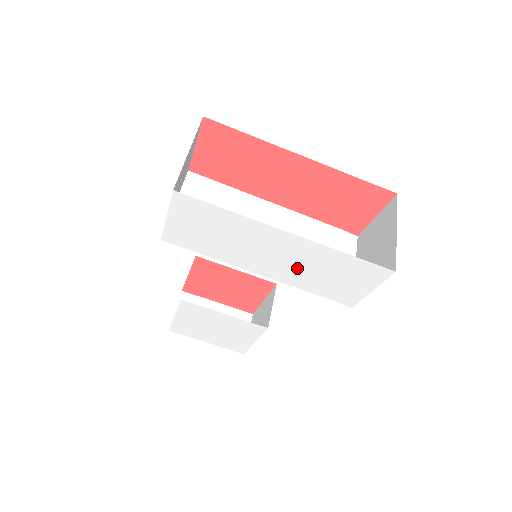
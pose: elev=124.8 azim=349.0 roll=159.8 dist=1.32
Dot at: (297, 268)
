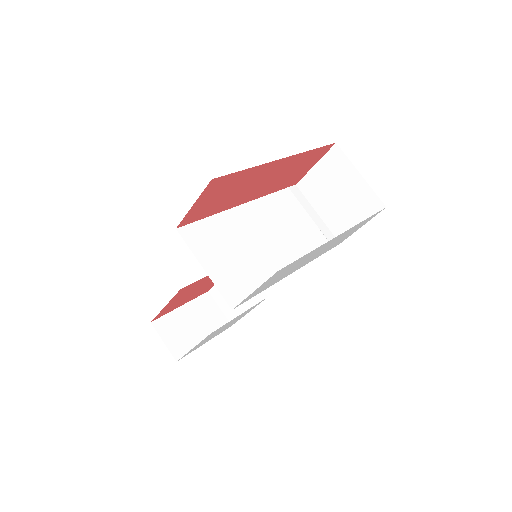
Dot at: (325, 249)
